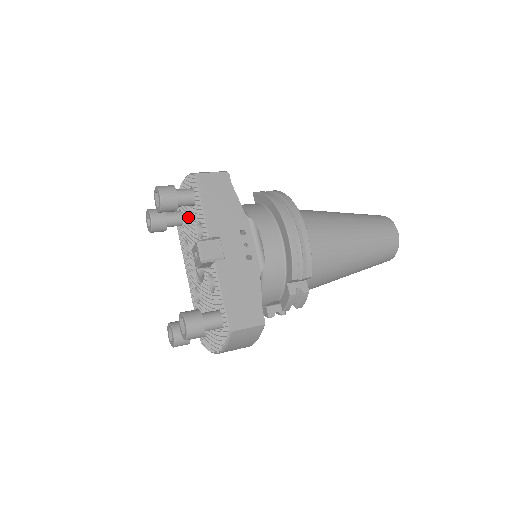
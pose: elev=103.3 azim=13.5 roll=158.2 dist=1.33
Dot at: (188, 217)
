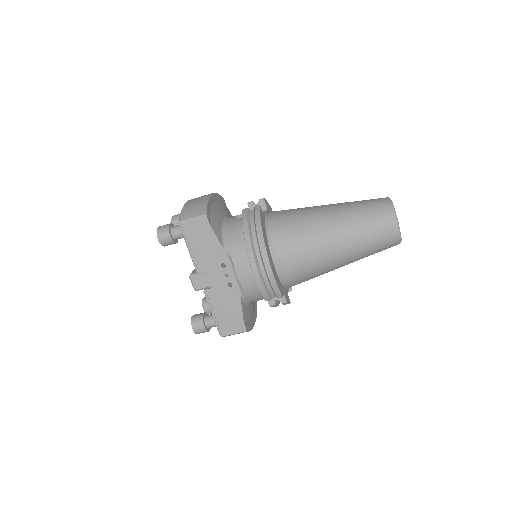
Dot at: occluded
